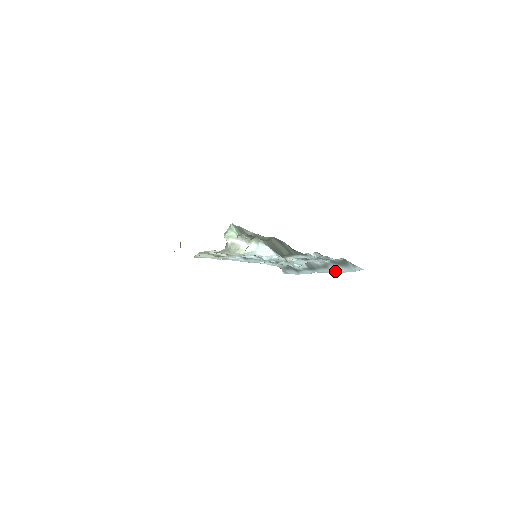
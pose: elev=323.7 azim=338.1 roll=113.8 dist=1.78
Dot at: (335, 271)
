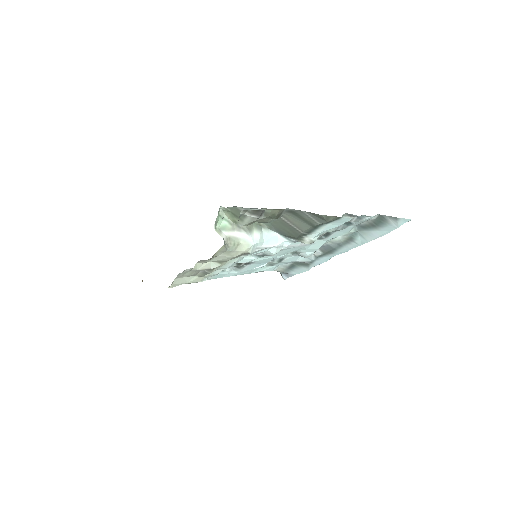
Dot at: (365, 241)
